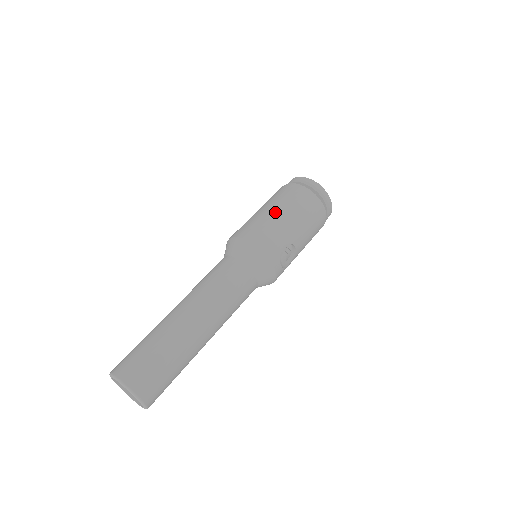
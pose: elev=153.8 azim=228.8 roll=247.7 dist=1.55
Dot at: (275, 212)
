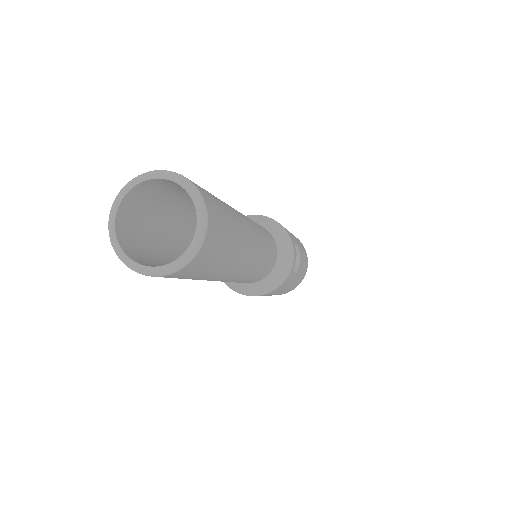
Dot at: occluded
